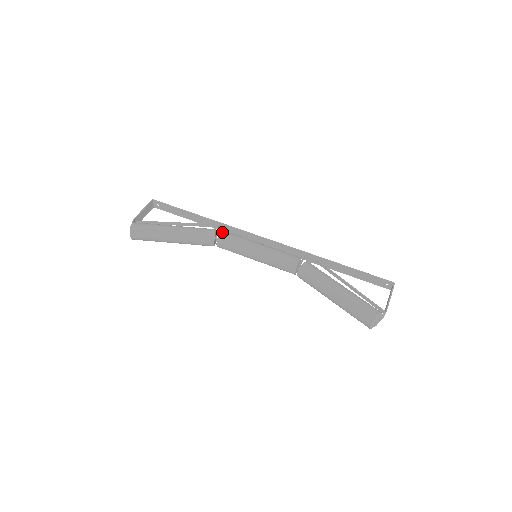
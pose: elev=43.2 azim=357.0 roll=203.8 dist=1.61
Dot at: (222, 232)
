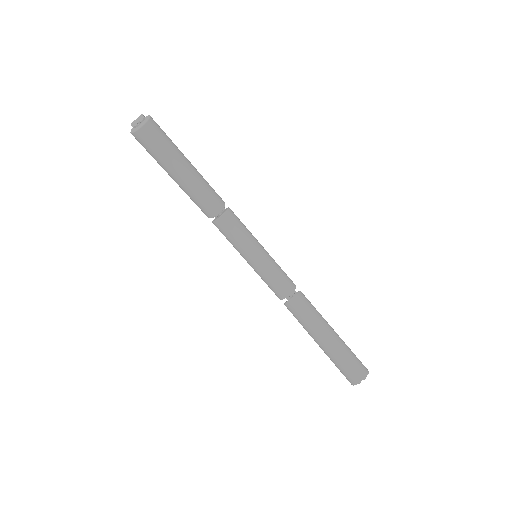
Dot at: occluded
